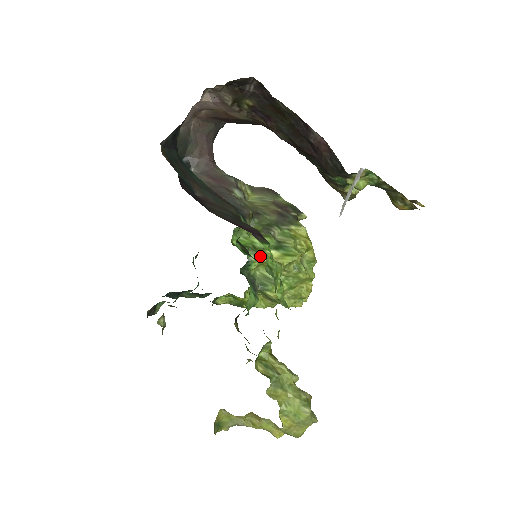
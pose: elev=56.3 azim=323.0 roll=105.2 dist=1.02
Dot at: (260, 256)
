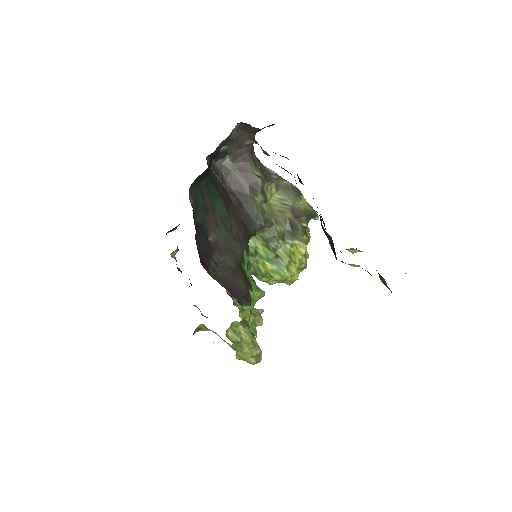
Dot at: (258, 262)
